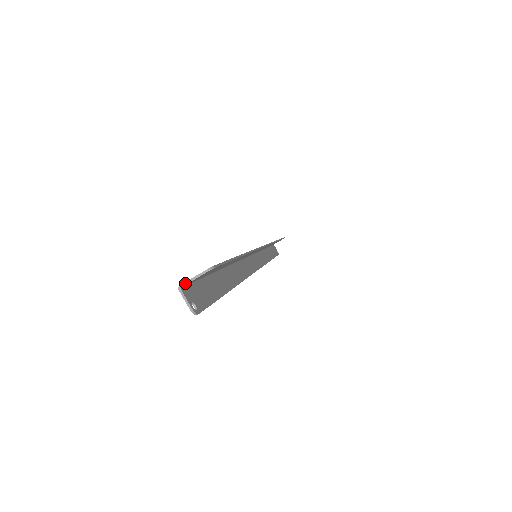
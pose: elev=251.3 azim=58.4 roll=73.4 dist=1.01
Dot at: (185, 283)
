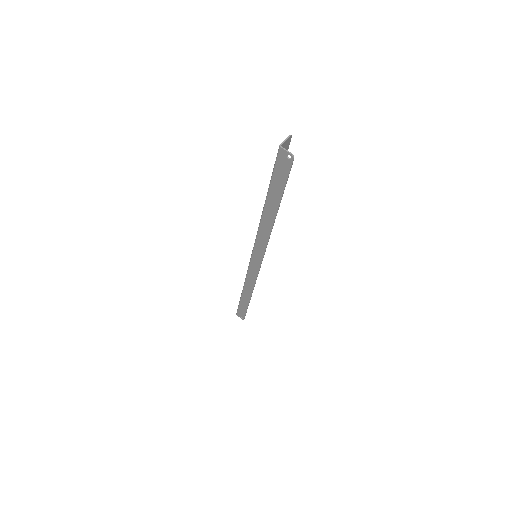
Dot at: (282, 143)
